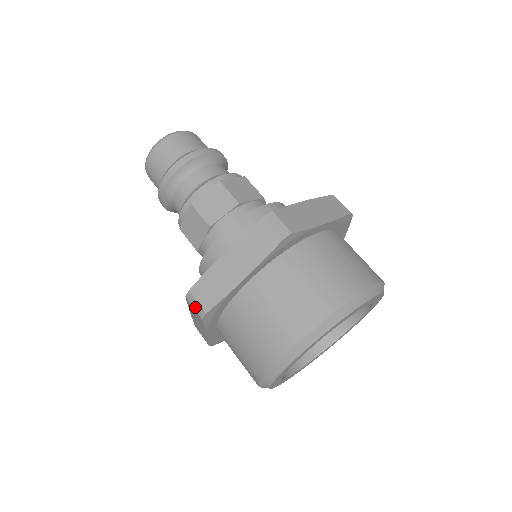
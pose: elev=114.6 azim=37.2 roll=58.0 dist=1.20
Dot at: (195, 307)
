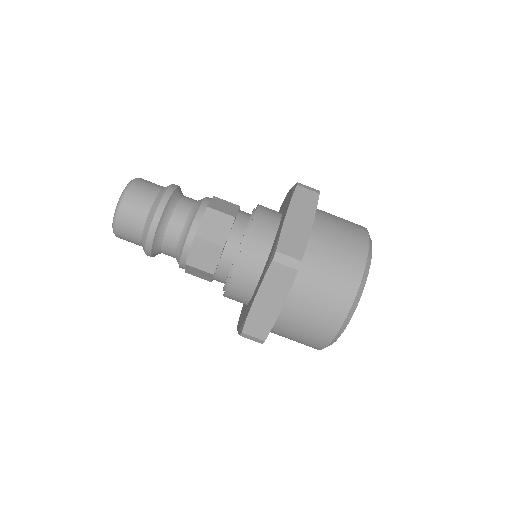
Dot at: occluded
